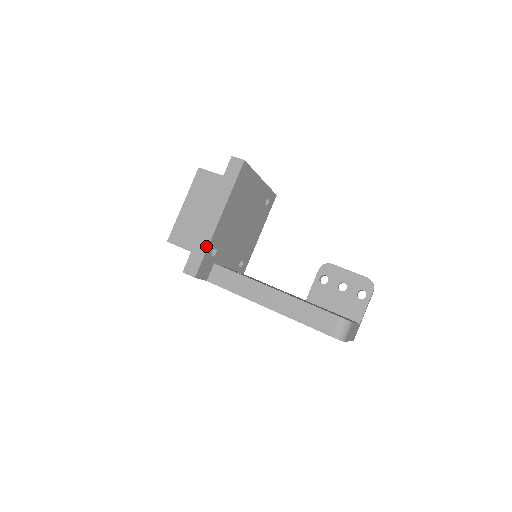
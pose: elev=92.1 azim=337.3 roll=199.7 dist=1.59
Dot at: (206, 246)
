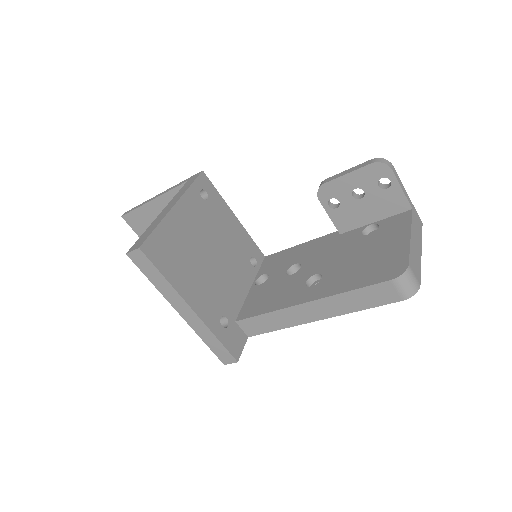
Dot at: (212, 336)
